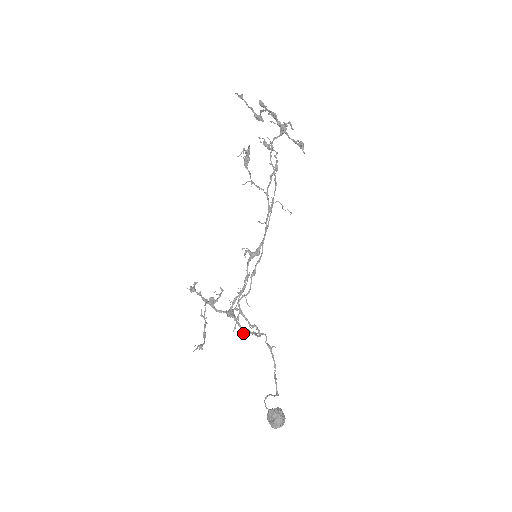
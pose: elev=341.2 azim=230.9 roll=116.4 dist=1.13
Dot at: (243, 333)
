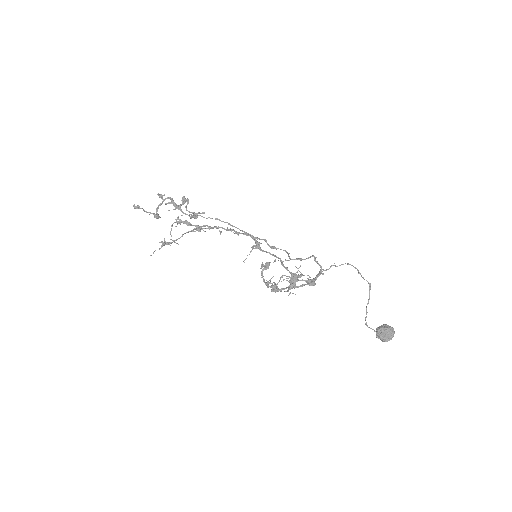
Dot at: (313, 284)
